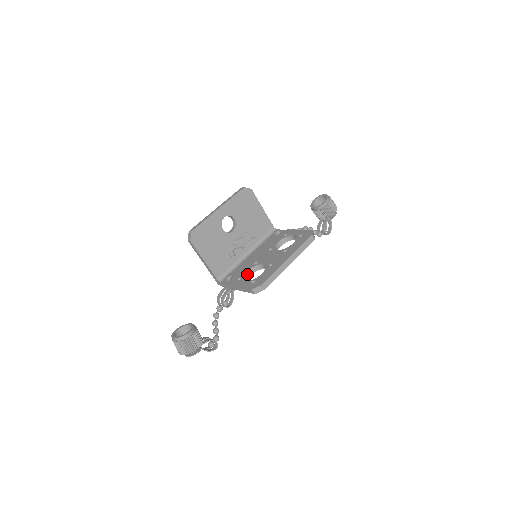
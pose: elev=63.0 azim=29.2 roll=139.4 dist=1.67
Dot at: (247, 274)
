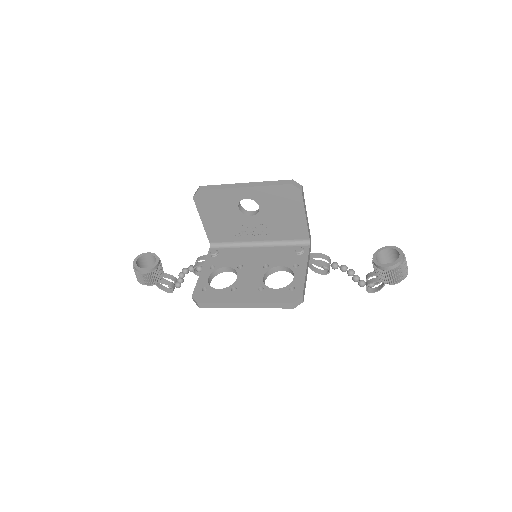
Dot at: (224, 269)
